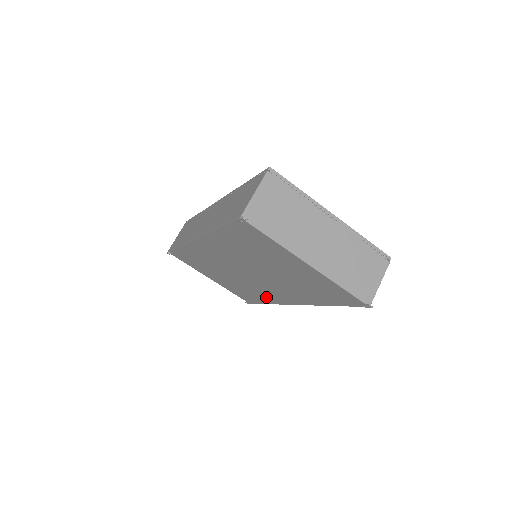
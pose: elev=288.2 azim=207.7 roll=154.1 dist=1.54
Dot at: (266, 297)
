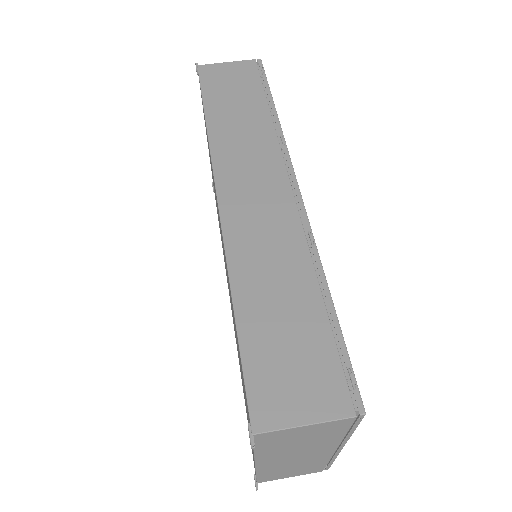
Dot at: occluded
